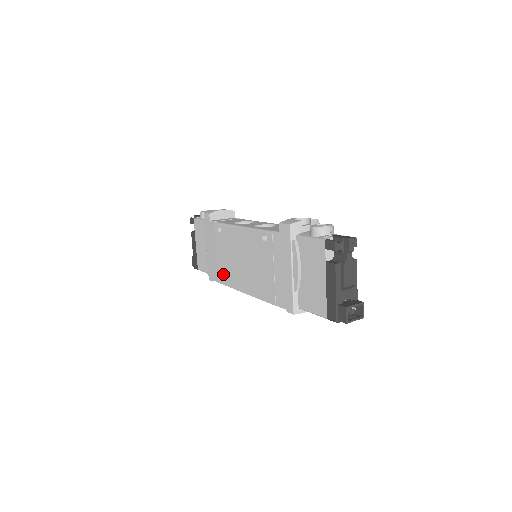
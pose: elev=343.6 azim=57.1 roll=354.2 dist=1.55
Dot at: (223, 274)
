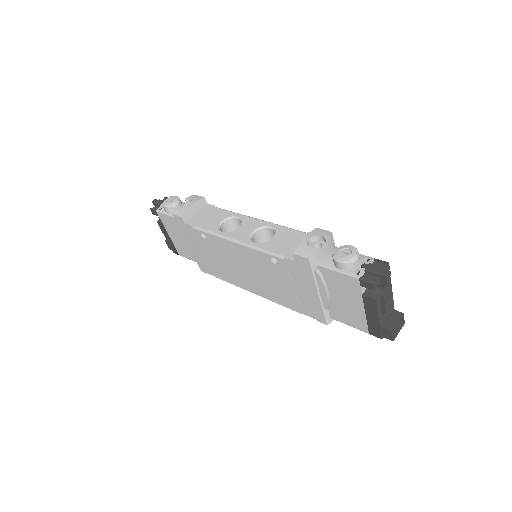
Dot at: (221, 273)
